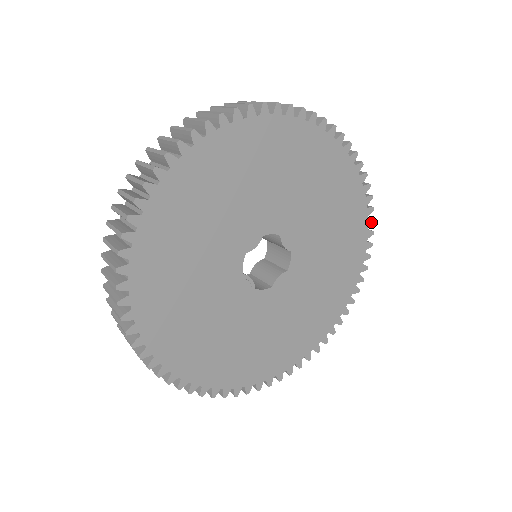
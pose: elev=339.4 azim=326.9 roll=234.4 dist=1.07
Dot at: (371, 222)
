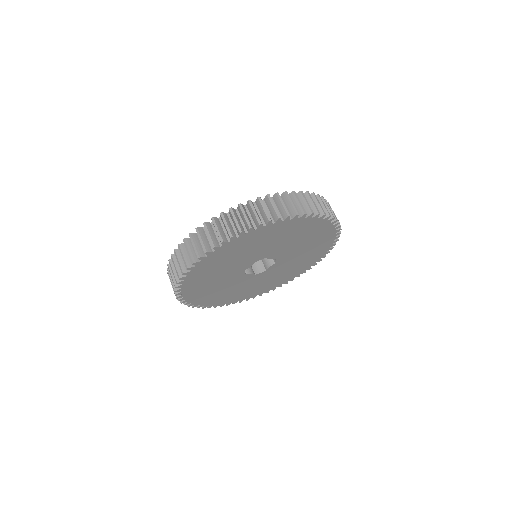
Dot at: (338, 227)
